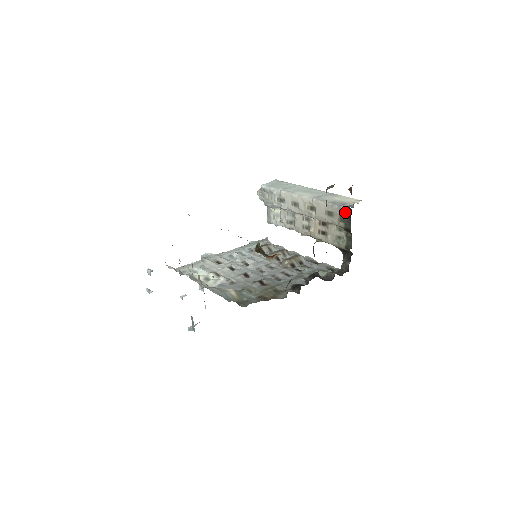
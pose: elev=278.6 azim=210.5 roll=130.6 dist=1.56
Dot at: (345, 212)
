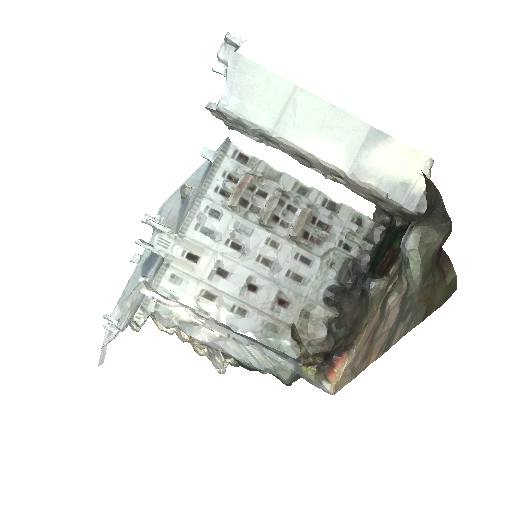
Dot at: (411, 215)
